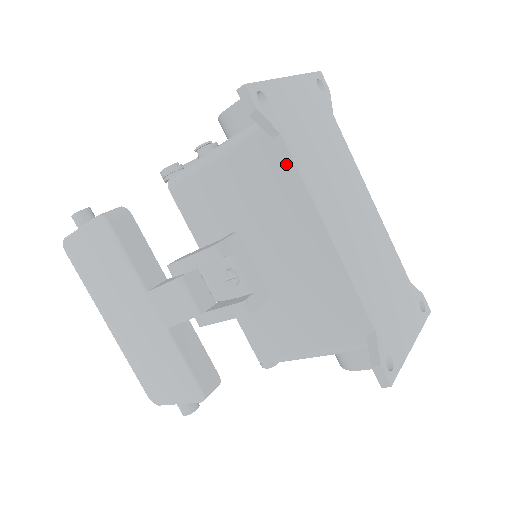
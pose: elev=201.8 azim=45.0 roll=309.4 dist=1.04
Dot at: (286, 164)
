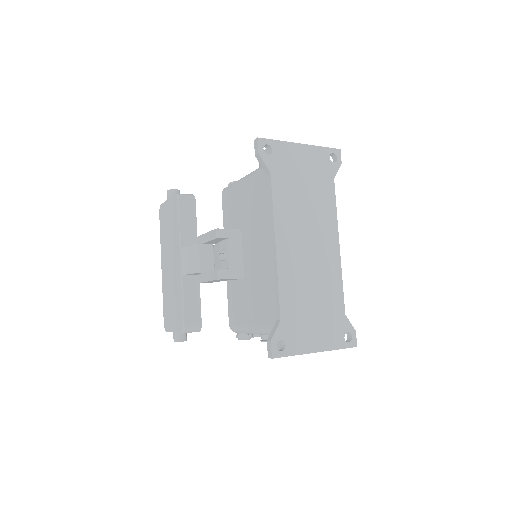
Dot at: (269, 192)
